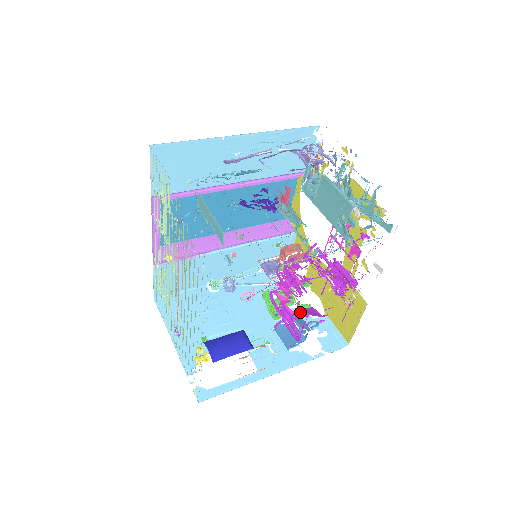
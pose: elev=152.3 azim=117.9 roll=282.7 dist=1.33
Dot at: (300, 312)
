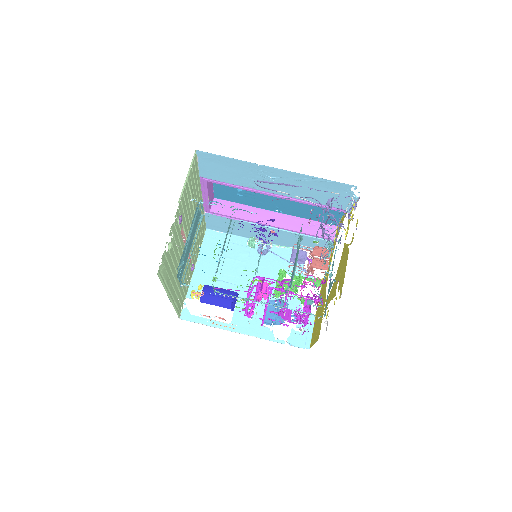
Dot at: (298, 302)
